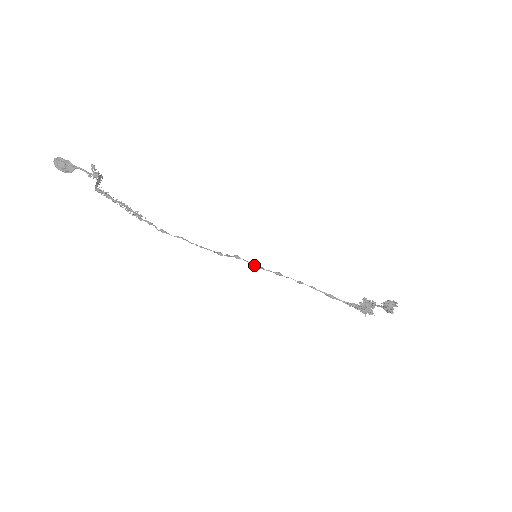
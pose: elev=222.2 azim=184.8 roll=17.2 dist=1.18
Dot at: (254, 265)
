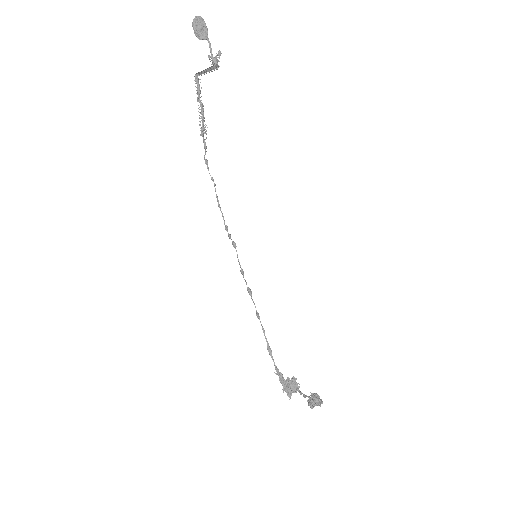
Dot at: (240, 265)
